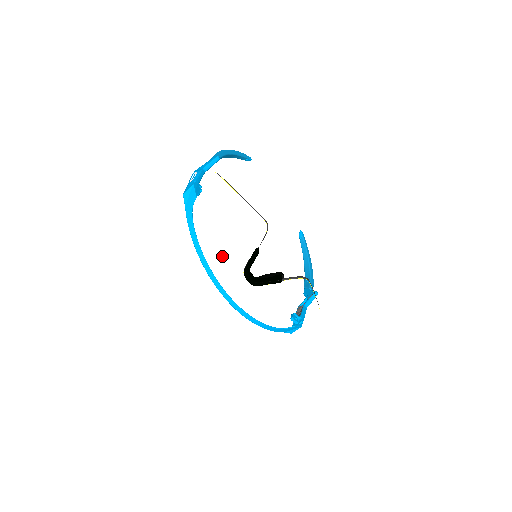
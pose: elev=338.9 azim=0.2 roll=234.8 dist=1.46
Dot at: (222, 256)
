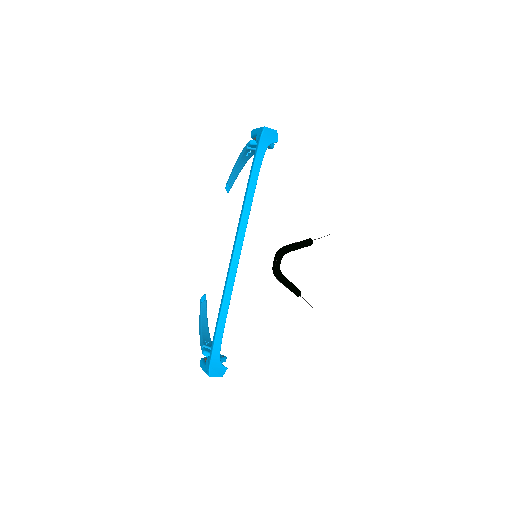
Dot at: (273, 213)
